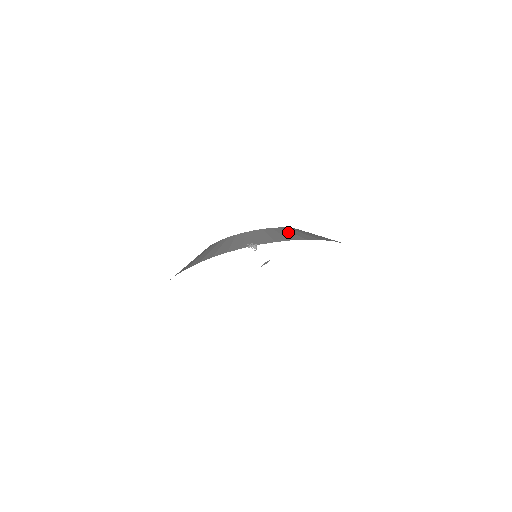
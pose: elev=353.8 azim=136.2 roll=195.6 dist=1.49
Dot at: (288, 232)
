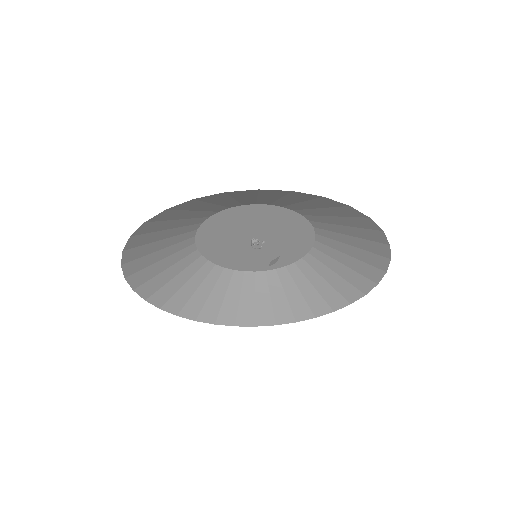
Dot at: (224, 290)
